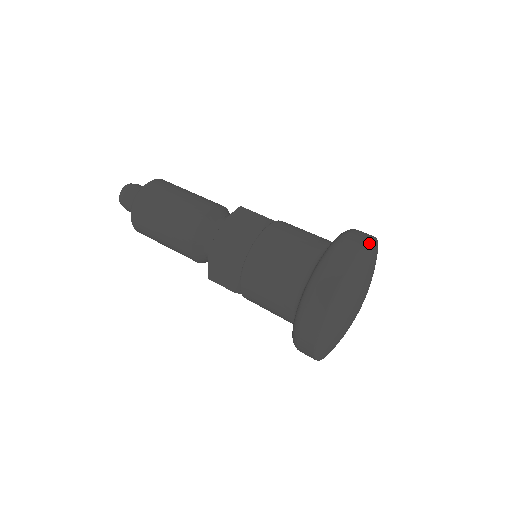
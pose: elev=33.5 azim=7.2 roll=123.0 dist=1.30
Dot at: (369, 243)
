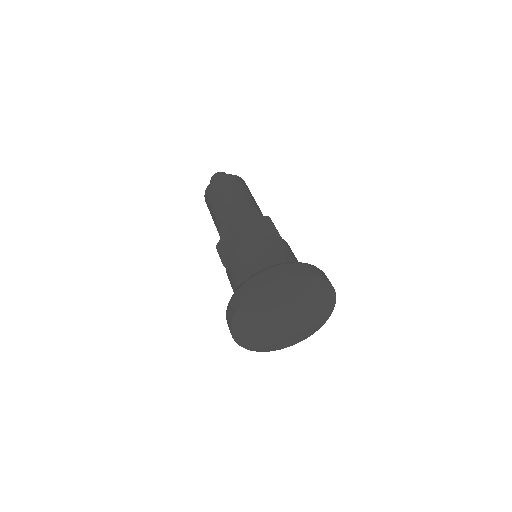
Dot at: (267, 288)
